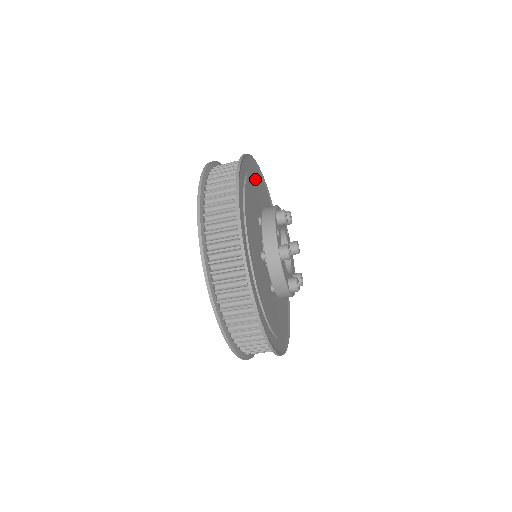
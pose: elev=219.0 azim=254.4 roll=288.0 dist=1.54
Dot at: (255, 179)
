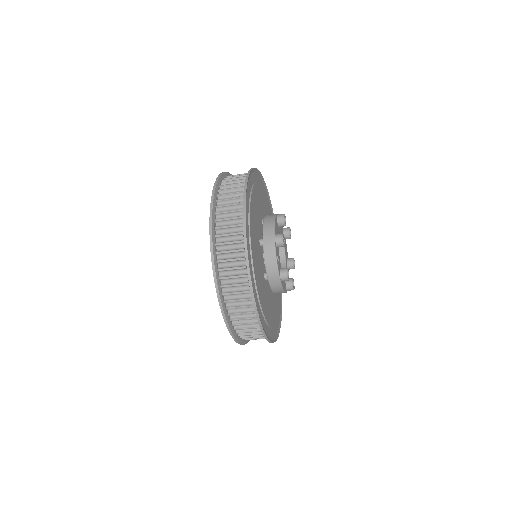
Dot at: (253, 200)
